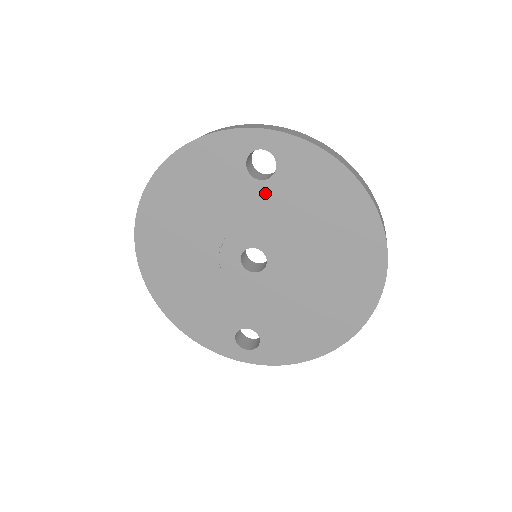
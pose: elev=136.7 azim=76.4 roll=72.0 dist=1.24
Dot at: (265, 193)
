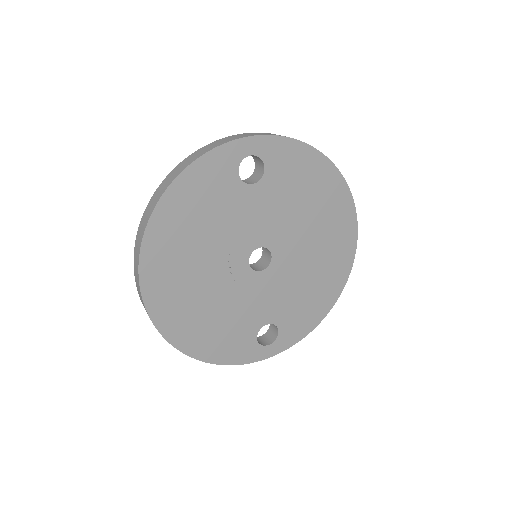
Dot at: (259, 194)
